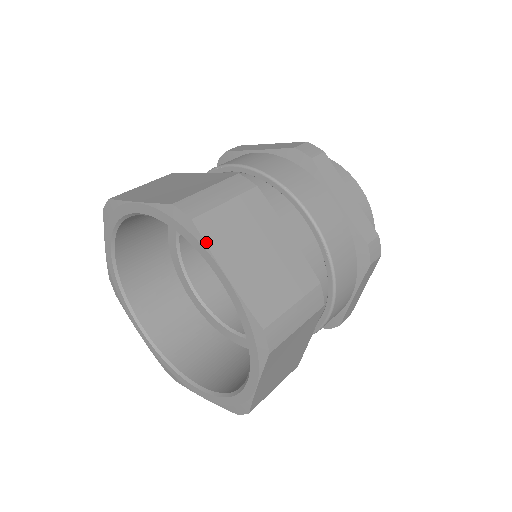
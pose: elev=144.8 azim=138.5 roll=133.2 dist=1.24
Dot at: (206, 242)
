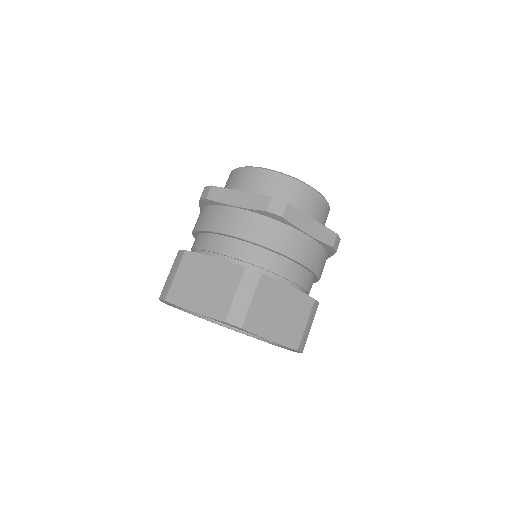
Dot at: (254, 333)
